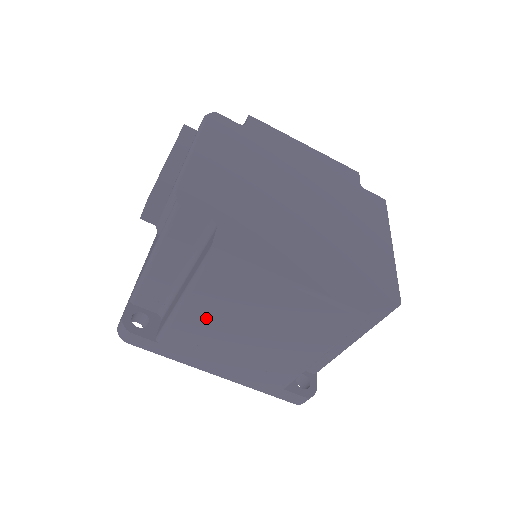
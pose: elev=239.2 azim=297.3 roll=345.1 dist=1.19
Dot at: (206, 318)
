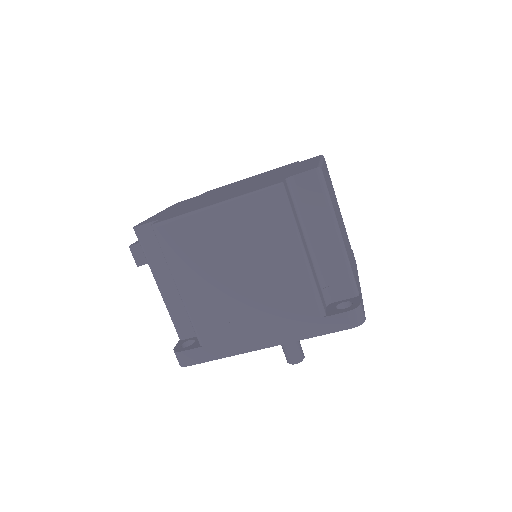
Dot at: (202, 289)
